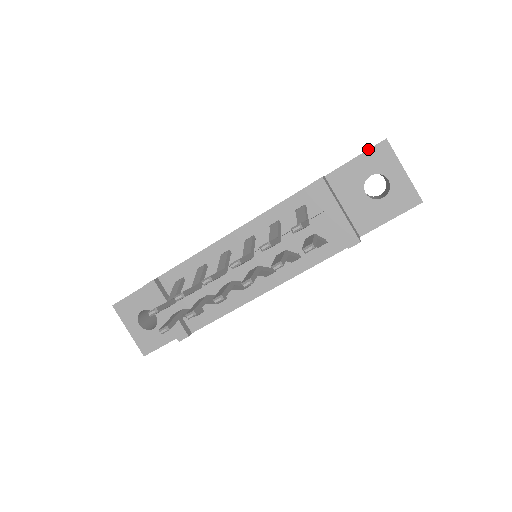
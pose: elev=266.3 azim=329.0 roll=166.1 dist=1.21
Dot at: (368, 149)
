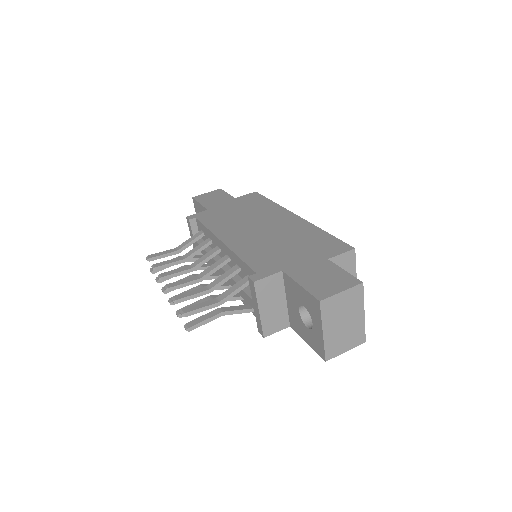
Dot at: (308, 291)
